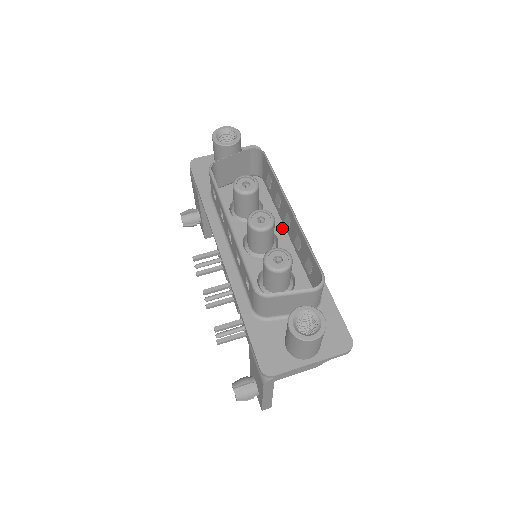
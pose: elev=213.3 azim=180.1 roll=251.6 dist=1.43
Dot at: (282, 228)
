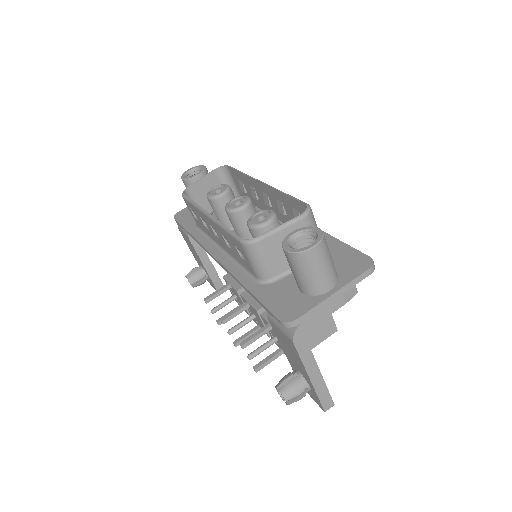
Dot at: occluded
